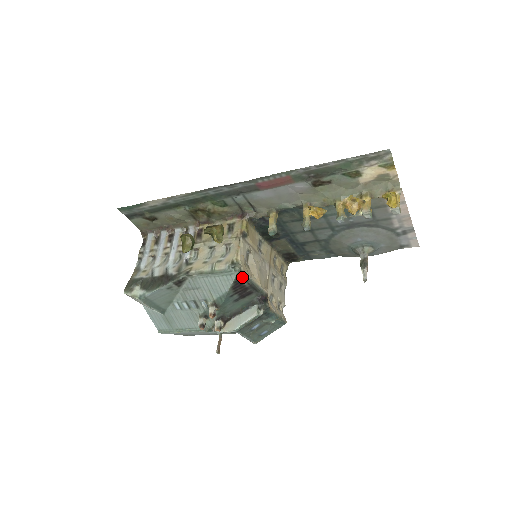
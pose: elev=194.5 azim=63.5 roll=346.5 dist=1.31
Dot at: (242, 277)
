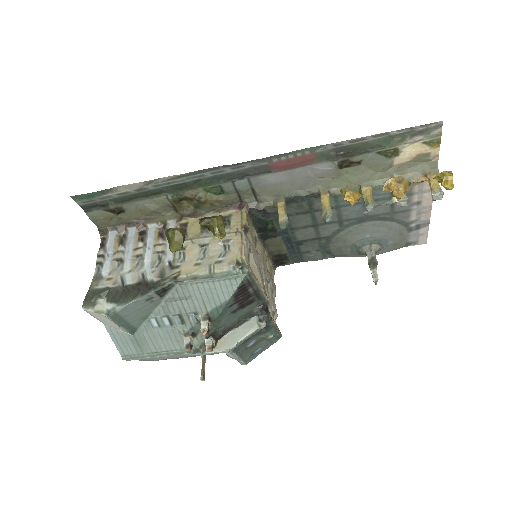
Dot at: (249, 281)
